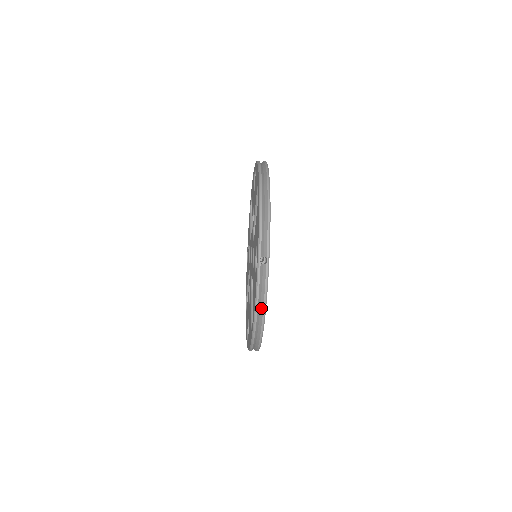
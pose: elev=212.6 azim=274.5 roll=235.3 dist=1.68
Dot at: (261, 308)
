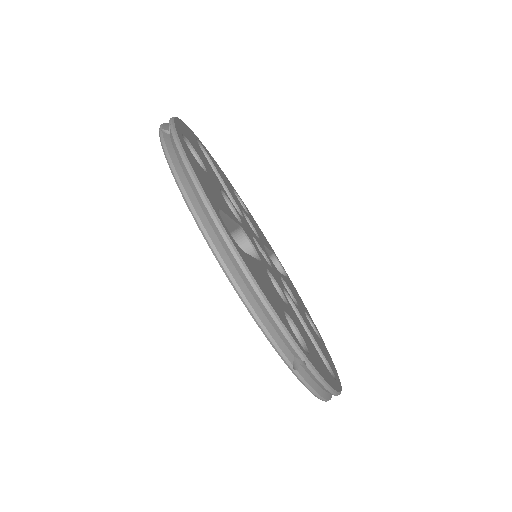
Dot at: (185, 172)
